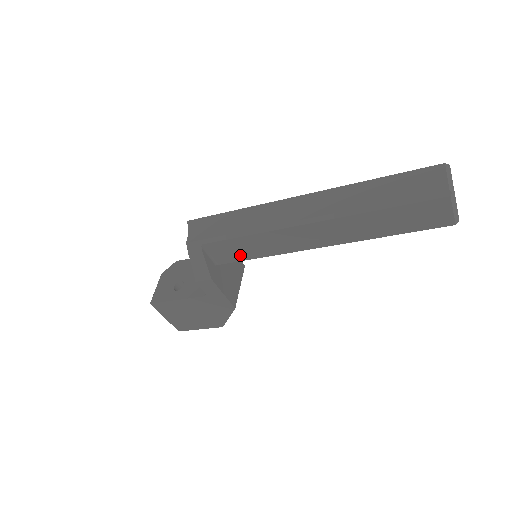
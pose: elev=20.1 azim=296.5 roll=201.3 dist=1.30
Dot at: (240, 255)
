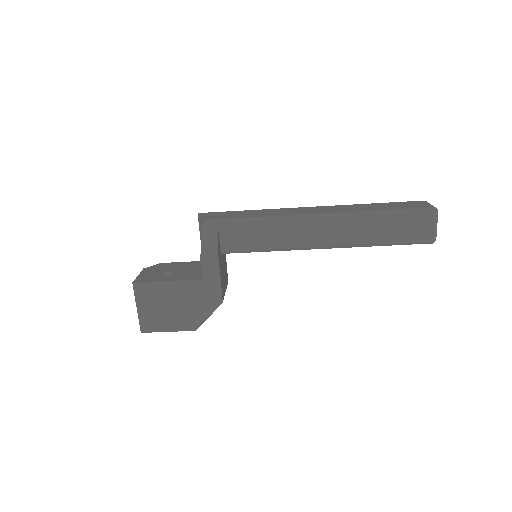
Dot at: (249, 243)
